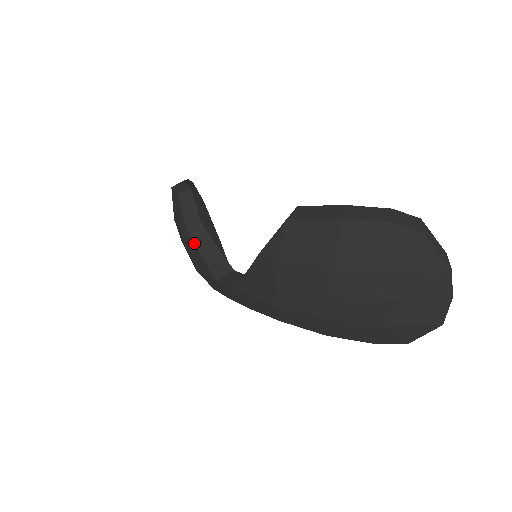
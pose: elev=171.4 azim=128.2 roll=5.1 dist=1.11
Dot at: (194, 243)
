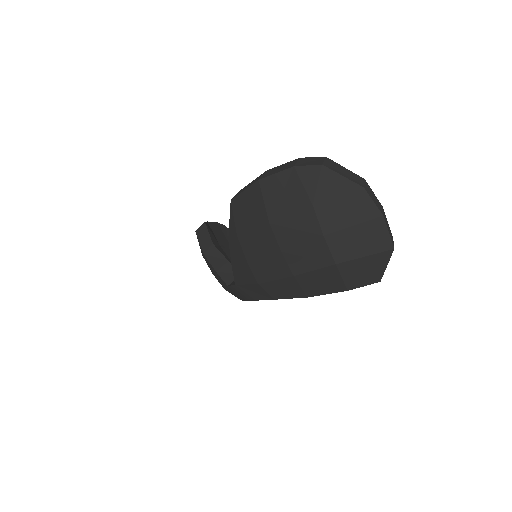
Dot at: (209, 262)
